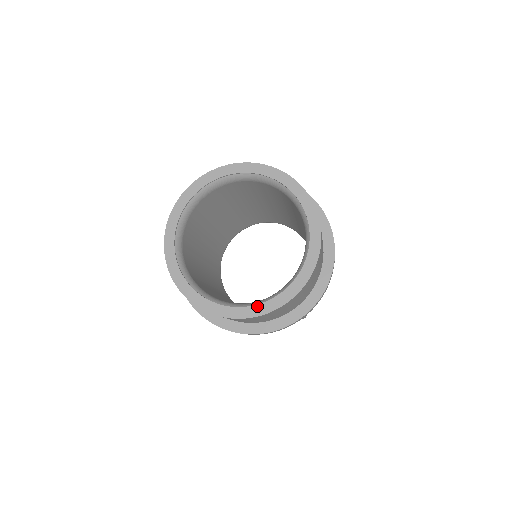
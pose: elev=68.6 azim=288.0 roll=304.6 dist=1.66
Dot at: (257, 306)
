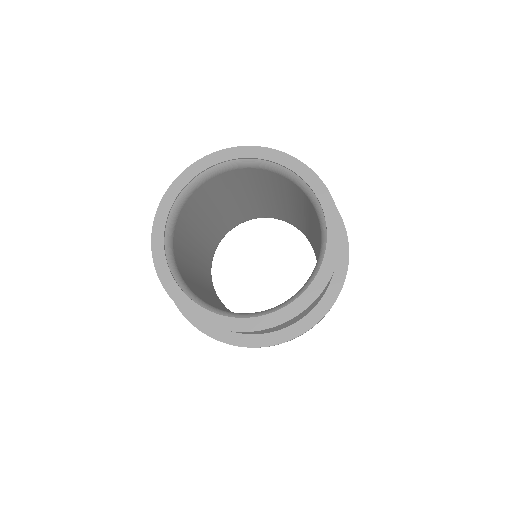
Dot at: (242, 320)
